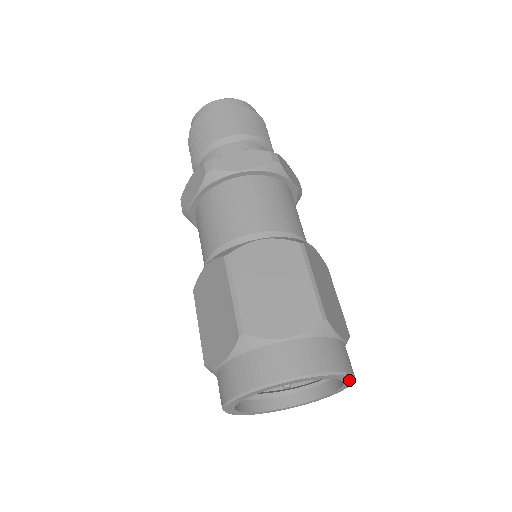
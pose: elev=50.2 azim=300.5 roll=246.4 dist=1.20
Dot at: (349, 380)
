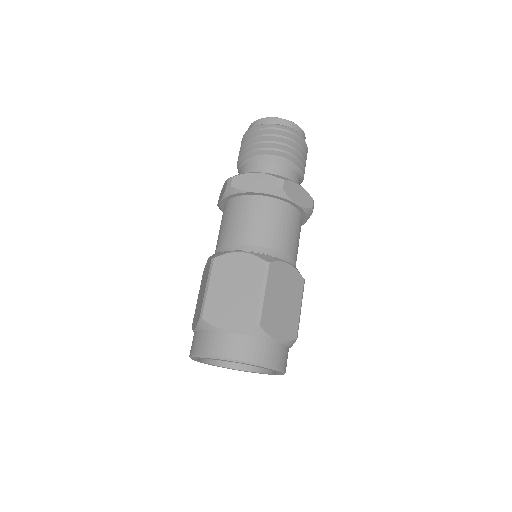
Dot at: (275, 374)
